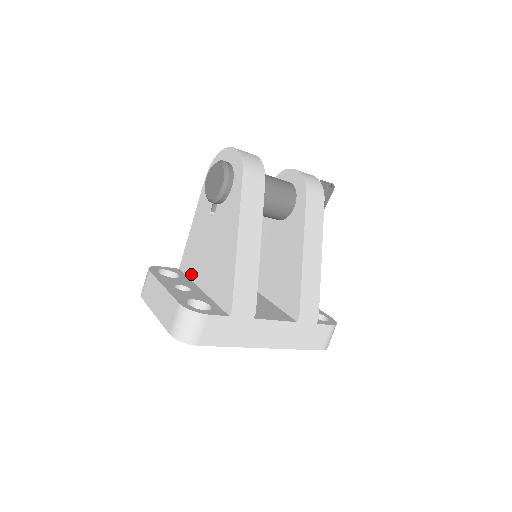
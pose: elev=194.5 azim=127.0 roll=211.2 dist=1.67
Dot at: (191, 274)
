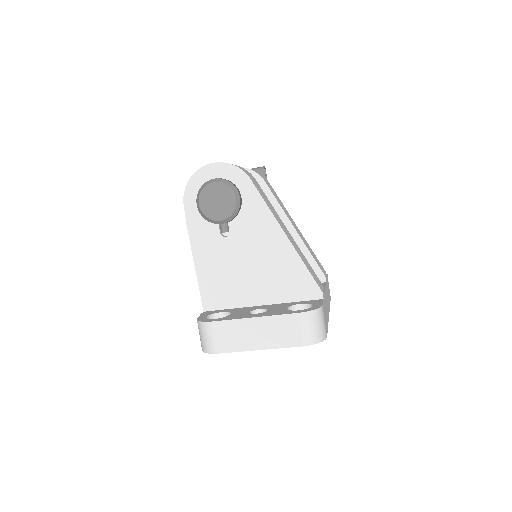
Dot at: (232, 303)
